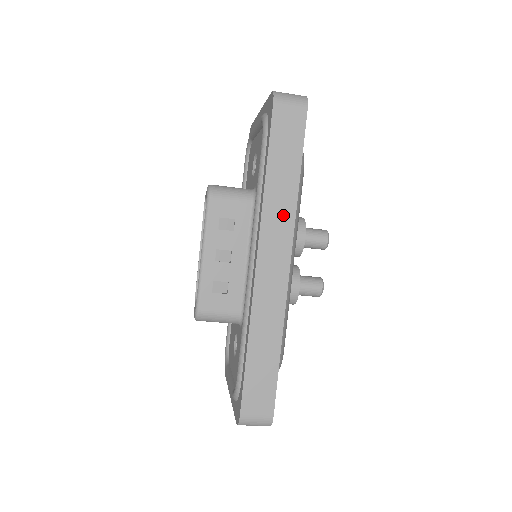
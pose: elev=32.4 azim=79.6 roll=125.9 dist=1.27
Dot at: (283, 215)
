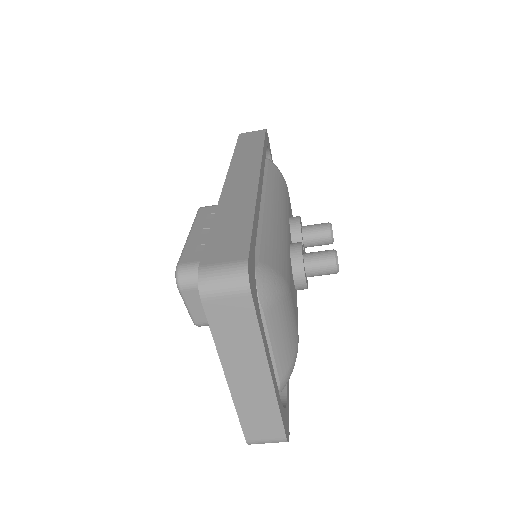
Dot at: (250, 160)
